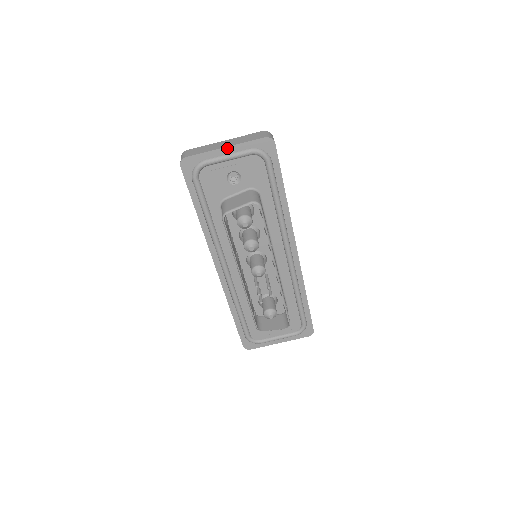
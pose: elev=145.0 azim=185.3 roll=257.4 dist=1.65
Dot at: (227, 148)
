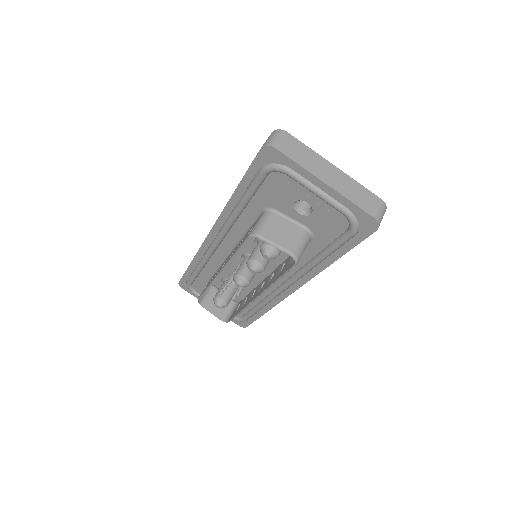
Dot at: (326, 185)
